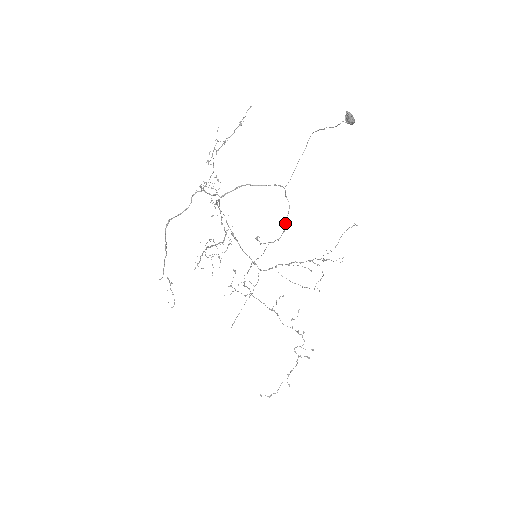
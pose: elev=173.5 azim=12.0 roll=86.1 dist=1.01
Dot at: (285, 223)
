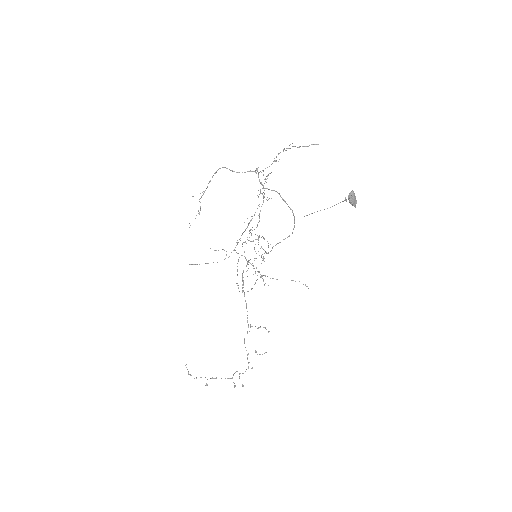
Dot at: (278, 243)
